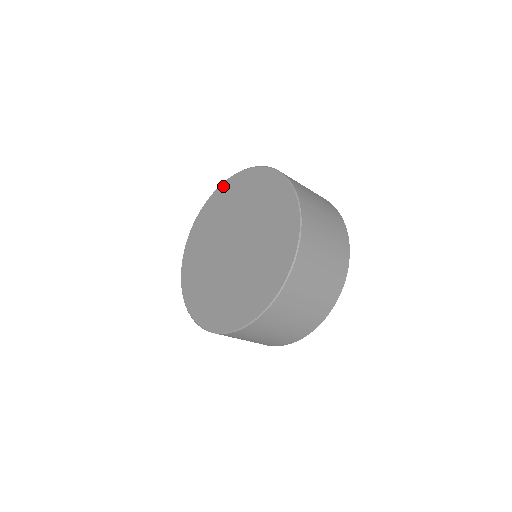
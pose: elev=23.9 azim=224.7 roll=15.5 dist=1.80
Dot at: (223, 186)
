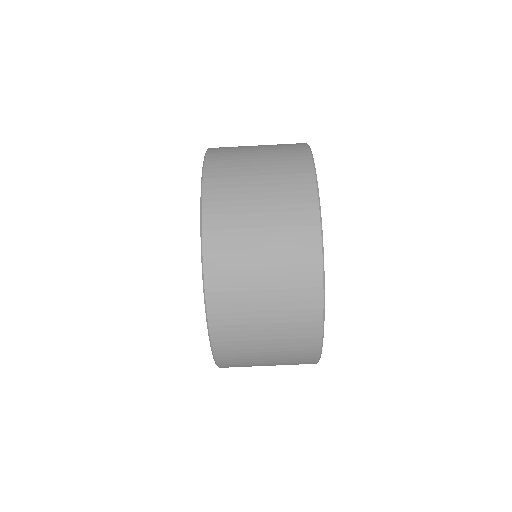
Dot at: occluded
